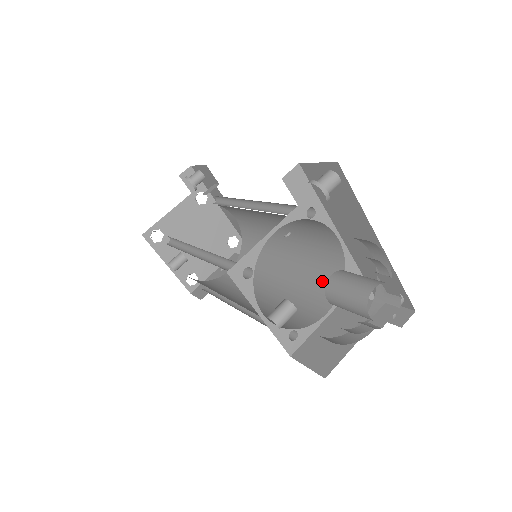
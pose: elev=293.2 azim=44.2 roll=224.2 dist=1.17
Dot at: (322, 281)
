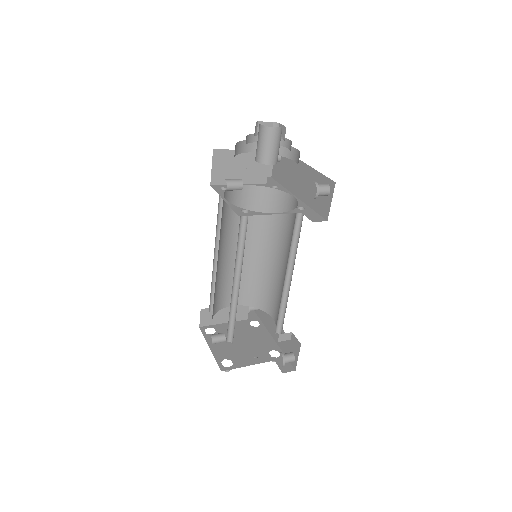
Dot at: occluded
